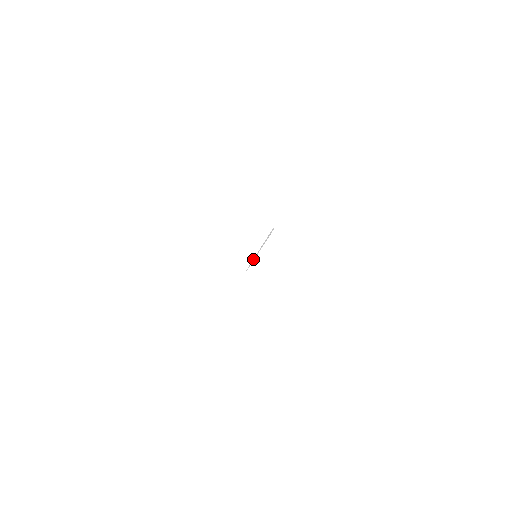
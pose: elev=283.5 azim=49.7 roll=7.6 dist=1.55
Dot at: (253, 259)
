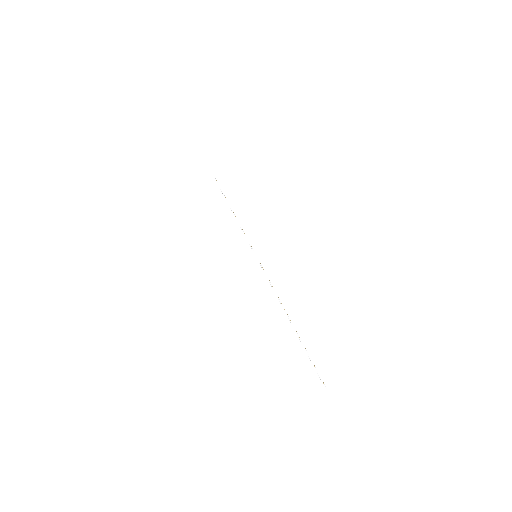
Dot at: (246, 238)
